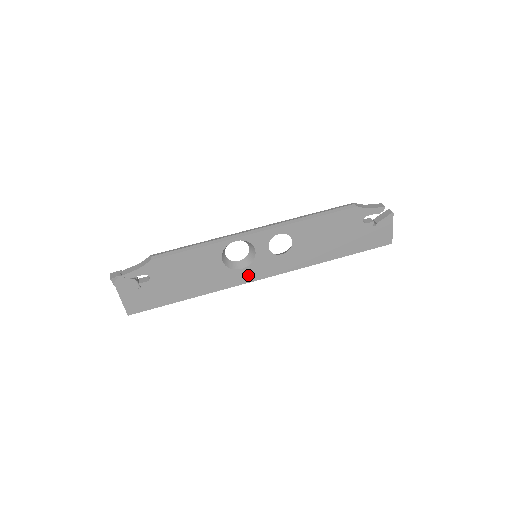
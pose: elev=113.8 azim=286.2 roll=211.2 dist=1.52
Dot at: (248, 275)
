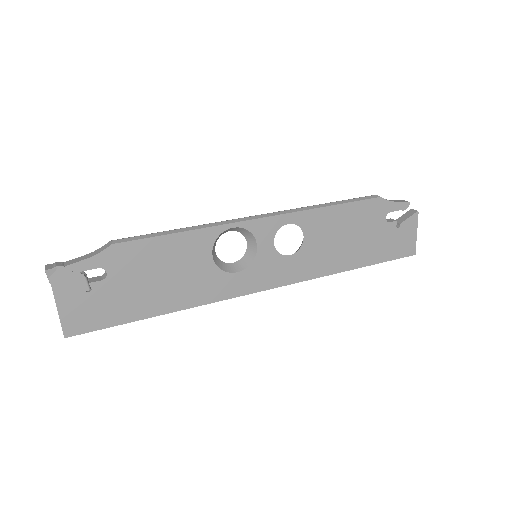
Dot at: (244, 283)
